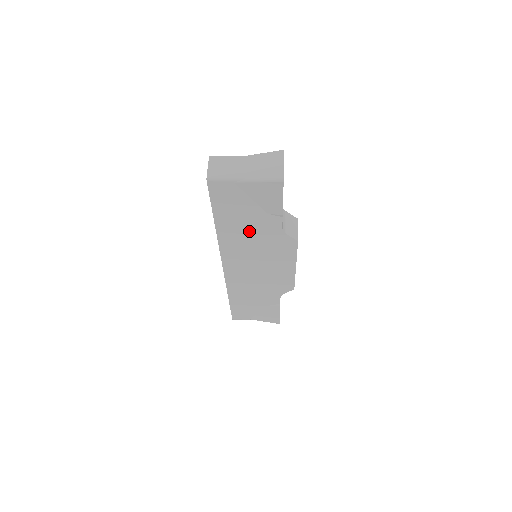
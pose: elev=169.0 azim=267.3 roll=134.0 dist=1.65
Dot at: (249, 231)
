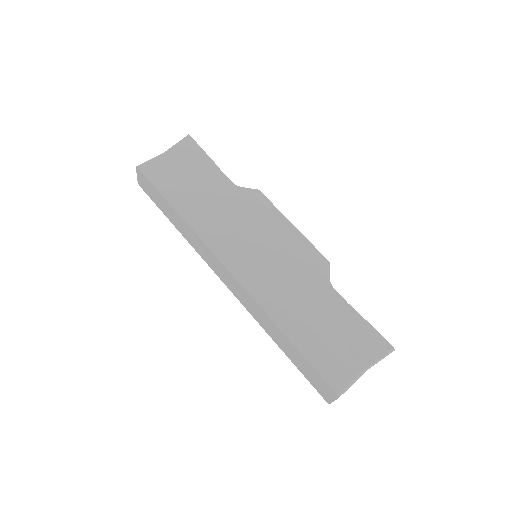
Dot at: occluded
